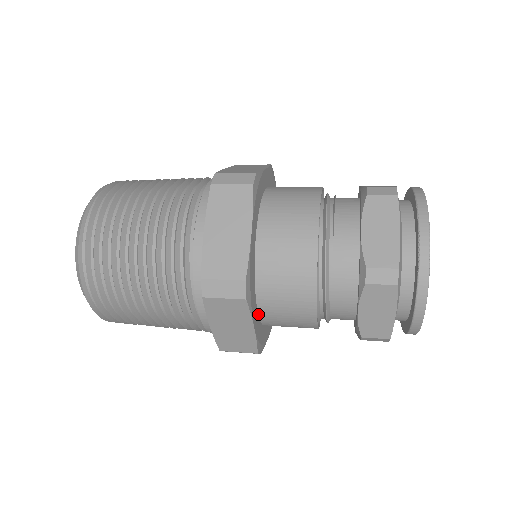
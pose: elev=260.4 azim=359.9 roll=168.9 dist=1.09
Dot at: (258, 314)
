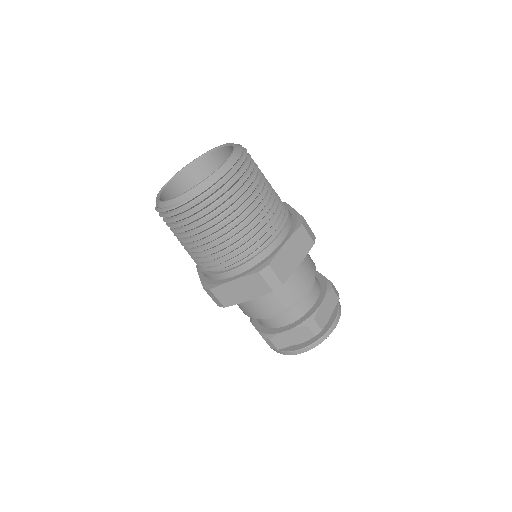
Dot at: occluded
